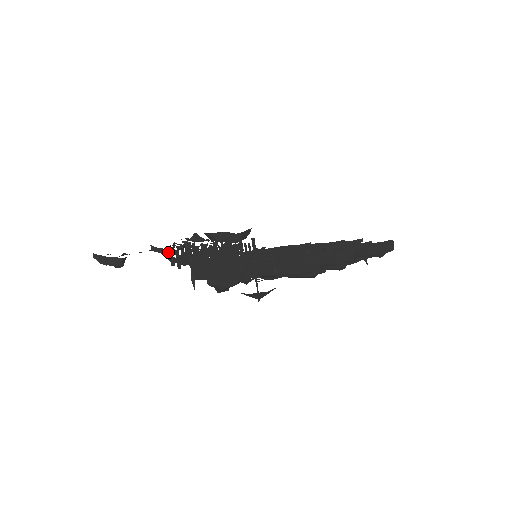
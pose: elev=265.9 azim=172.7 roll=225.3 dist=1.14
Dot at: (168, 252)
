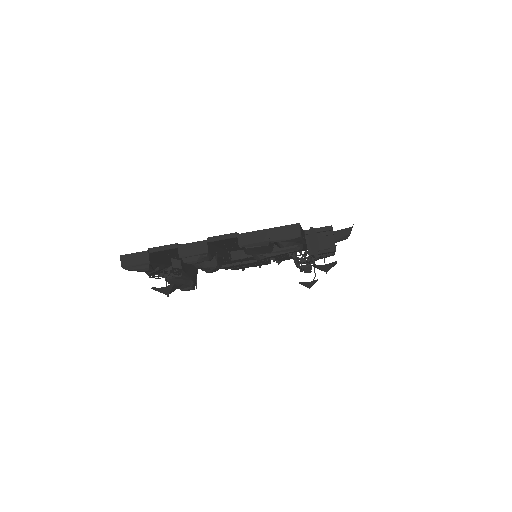
Dot at: occluded
